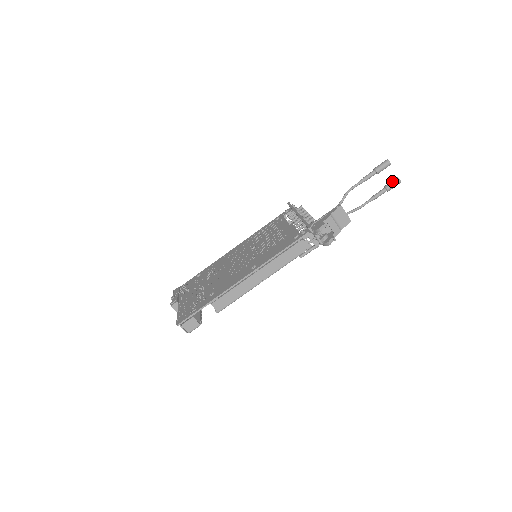
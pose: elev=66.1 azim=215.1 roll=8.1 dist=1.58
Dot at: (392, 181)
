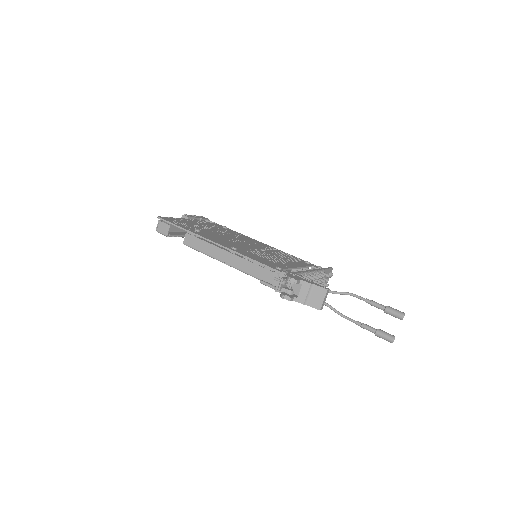
Dot at: (388, 333)
